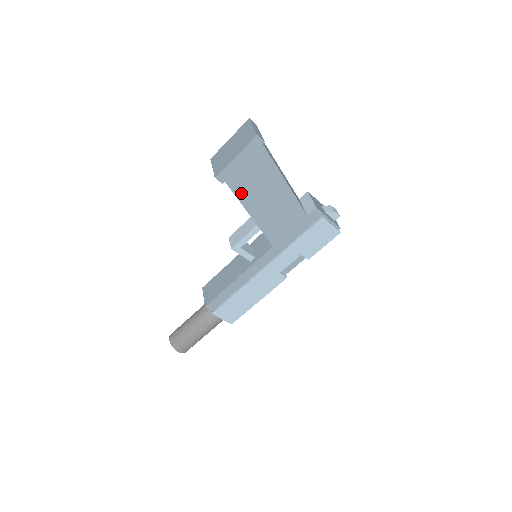
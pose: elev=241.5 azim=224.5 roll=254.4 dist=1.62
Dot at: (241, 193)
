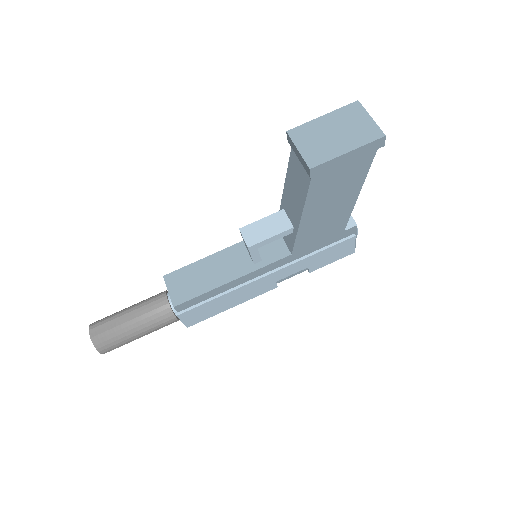
Dot at: (314, 193)
